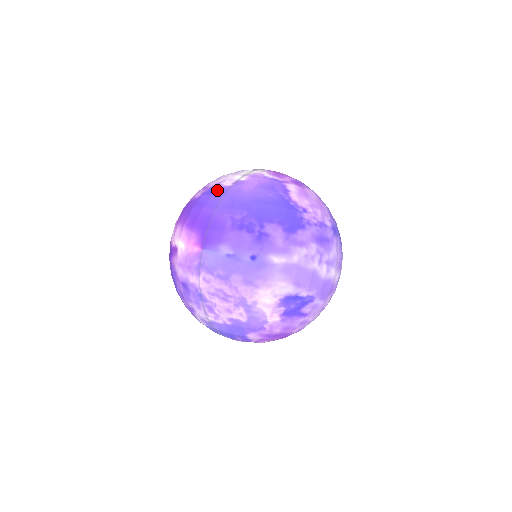
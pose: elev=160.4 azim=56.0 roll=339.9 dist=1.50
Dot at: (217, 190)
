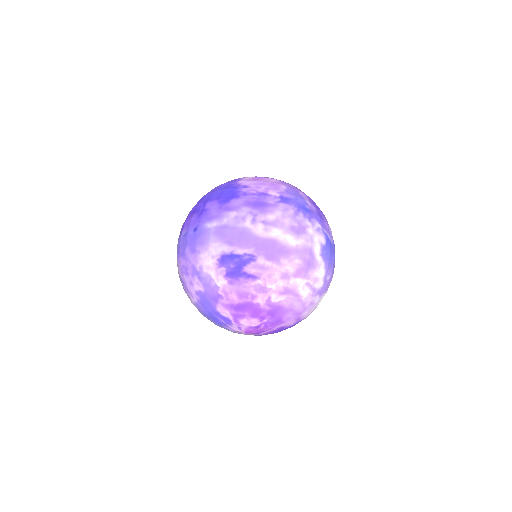
Dot at: occluded
